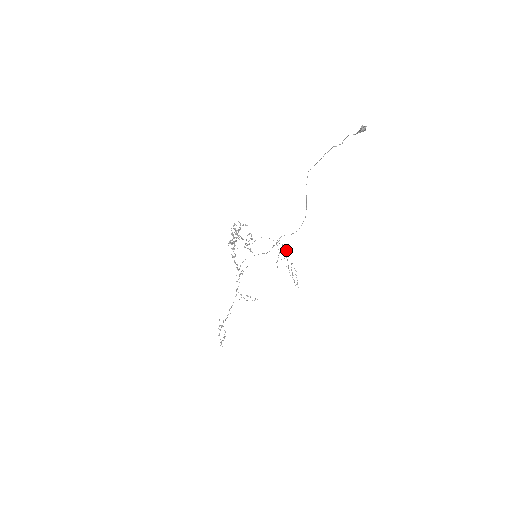
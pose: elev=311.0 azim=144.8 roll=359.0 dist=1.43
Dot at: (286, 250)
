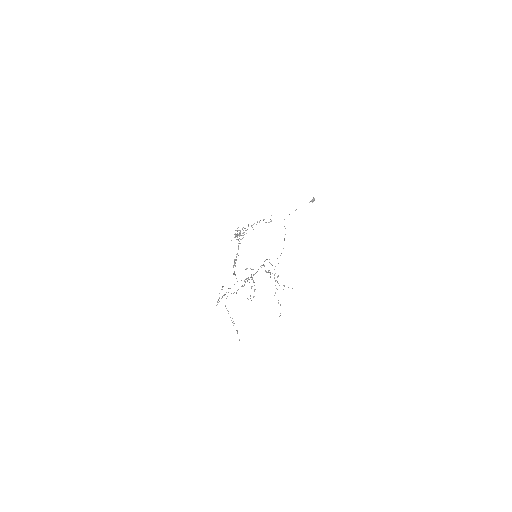
Dot at: occluded
